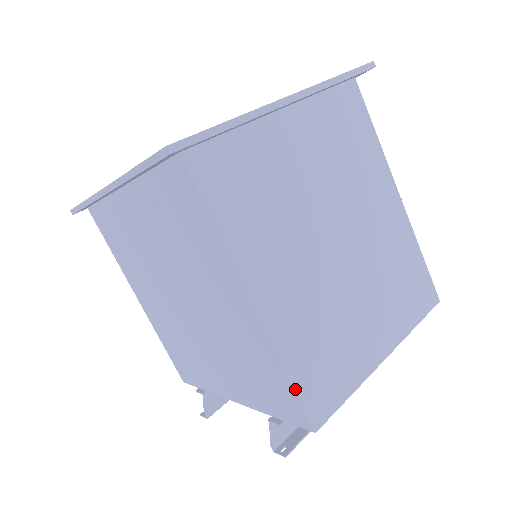
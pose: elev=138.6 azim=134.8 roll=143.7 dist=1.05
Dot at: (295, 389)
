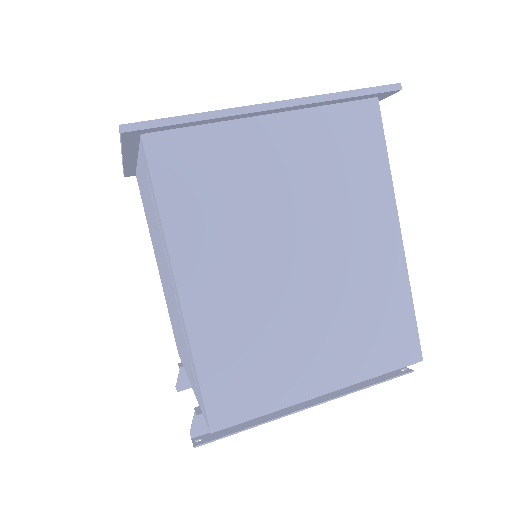
Dot at: (200, 384)
